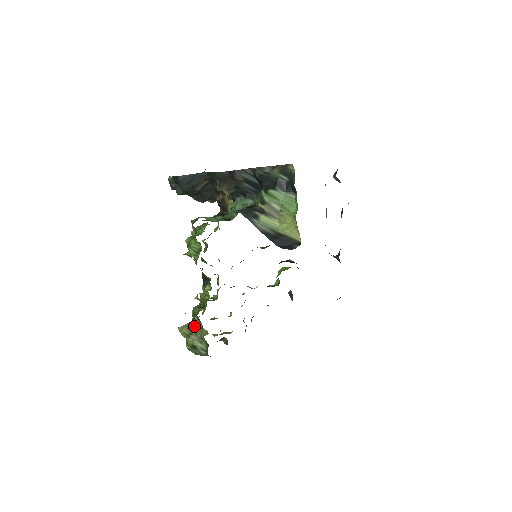
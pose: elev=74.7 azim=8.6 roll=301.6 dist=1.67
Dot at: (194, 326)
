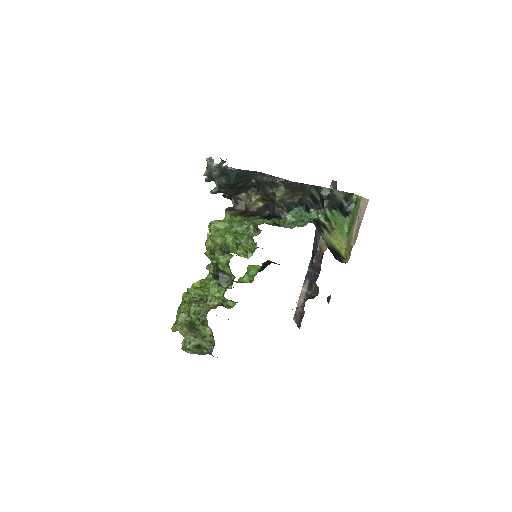
Dot at: (190, 324)
